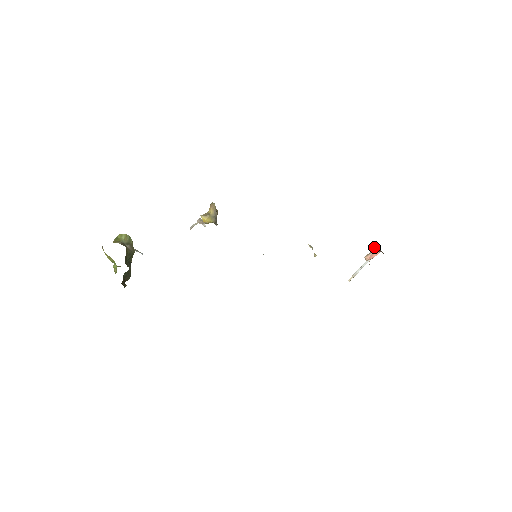
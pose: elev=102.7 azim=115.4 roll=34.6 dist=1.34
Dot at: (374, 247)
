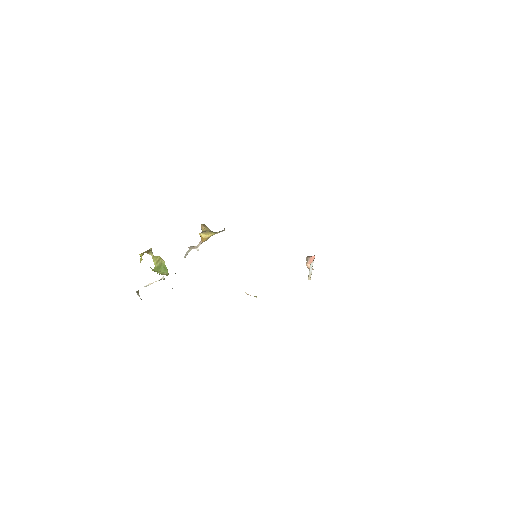
Dot at: (307, 256)
